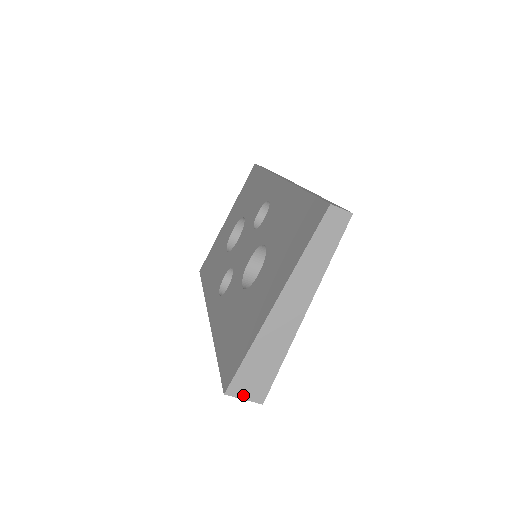
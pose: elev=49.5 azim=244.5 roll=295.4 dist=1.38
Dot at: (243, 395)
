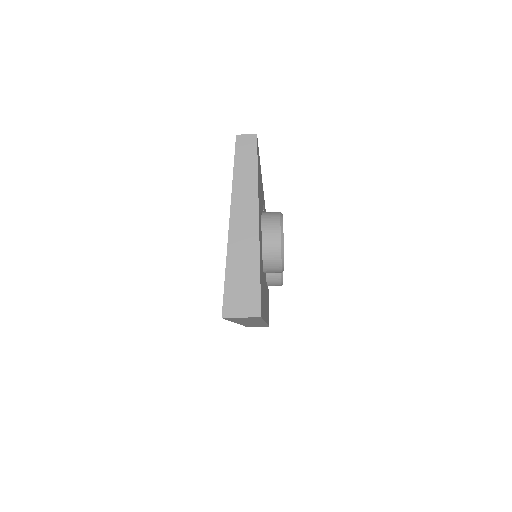
Dot at: (239, 313)
